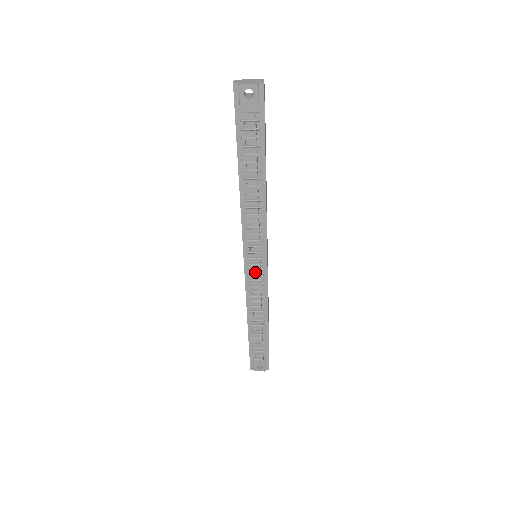
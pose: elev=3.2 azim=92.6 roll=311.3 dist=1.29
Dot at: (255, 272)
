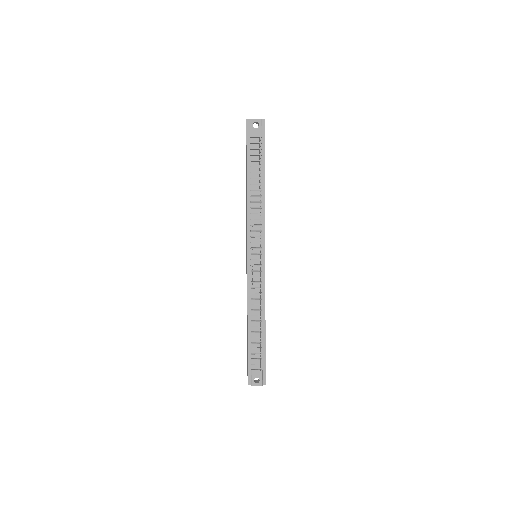
Dot at: (256, 268)
